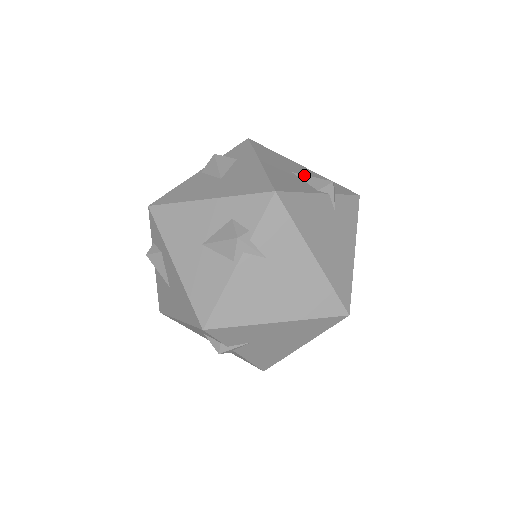
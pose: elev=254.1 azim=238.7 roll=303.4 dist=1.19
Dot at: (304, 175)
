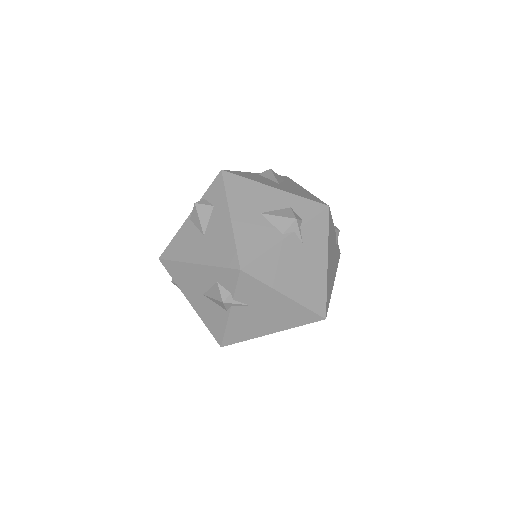
Dot at: (271, 216)
